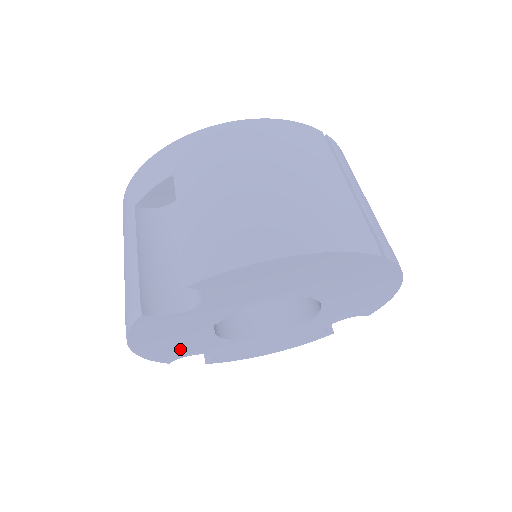
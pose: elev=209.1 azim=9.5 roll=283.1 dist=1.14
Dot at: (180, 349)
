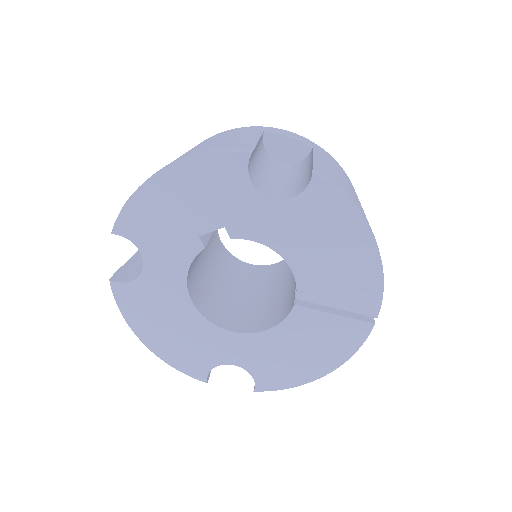
Dot at: (158, 228)
